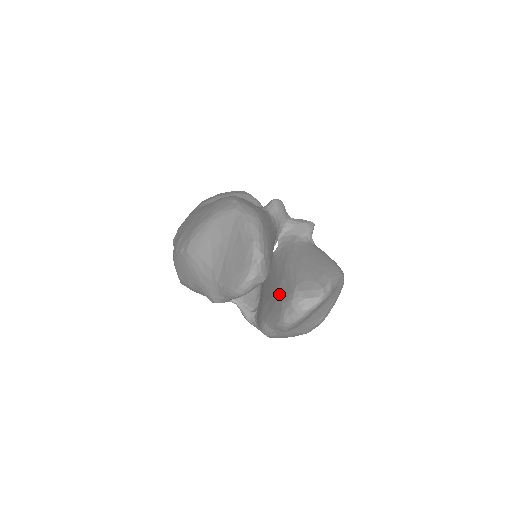
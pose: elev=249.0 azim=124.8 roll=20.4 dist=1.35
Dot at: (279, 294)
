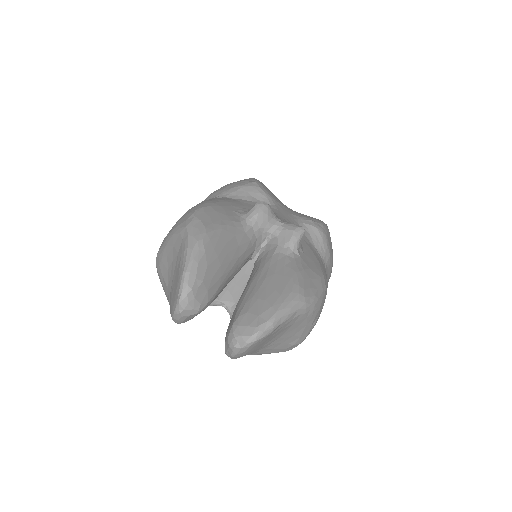
Dot at: (230, 320)
